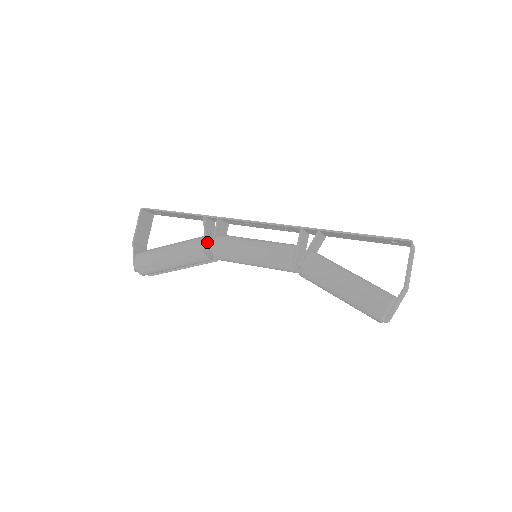
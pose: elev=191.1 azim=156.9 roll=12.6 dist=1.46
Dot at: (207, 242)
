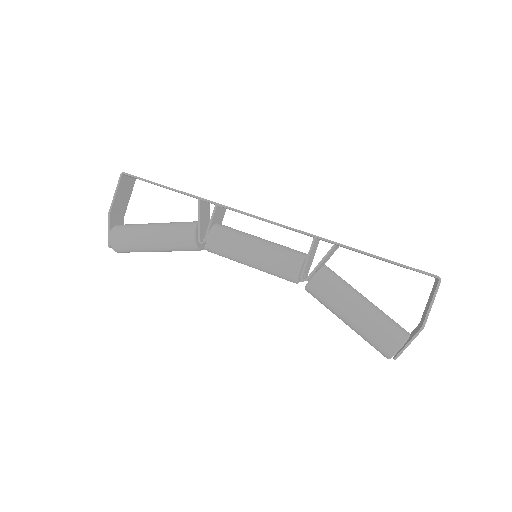
Dot at: (200, 230)
